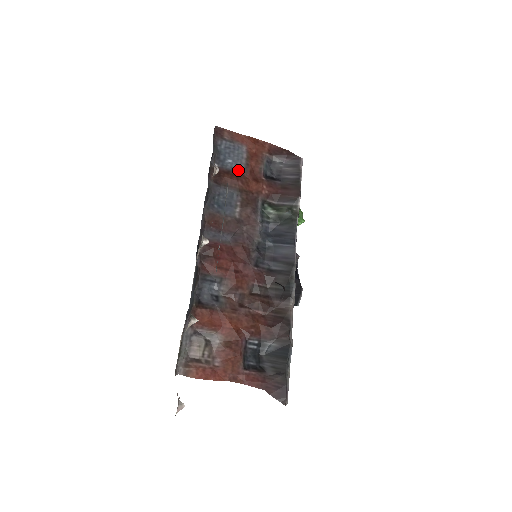
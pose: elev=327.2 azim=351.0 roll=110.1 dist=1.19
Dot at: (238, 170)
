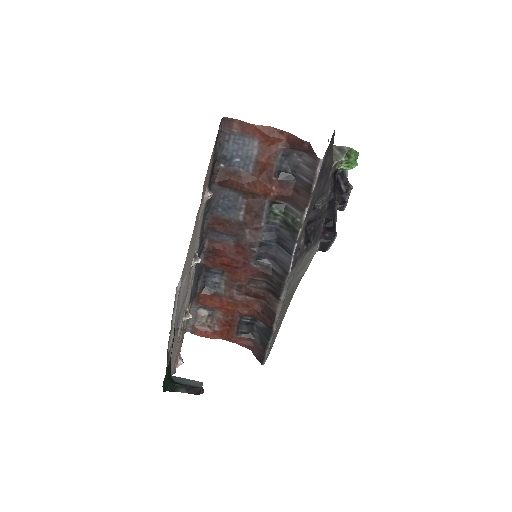
Dot at: (246, 170)
